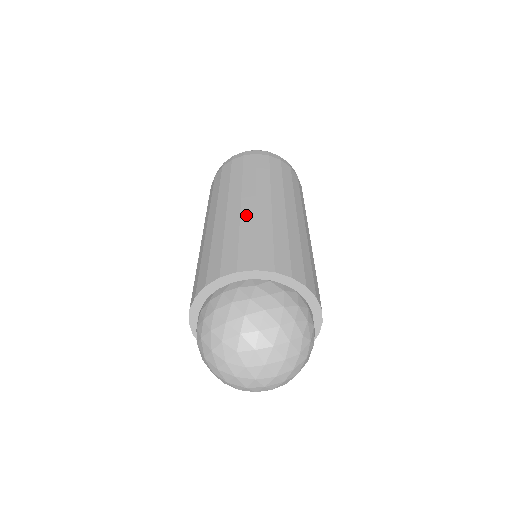
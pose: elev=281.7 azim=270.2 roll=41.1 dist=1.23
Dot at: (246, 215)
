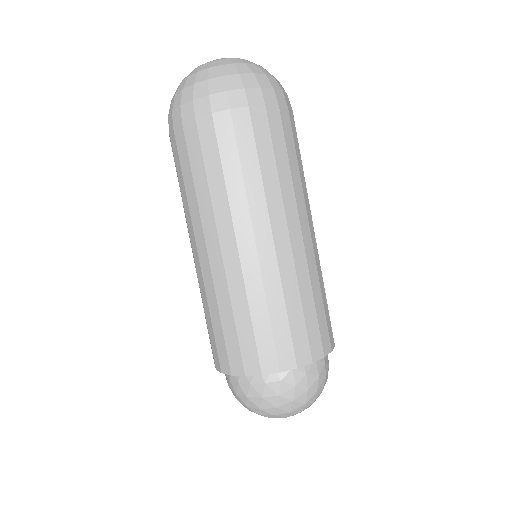
Dot at: (250, 276)
